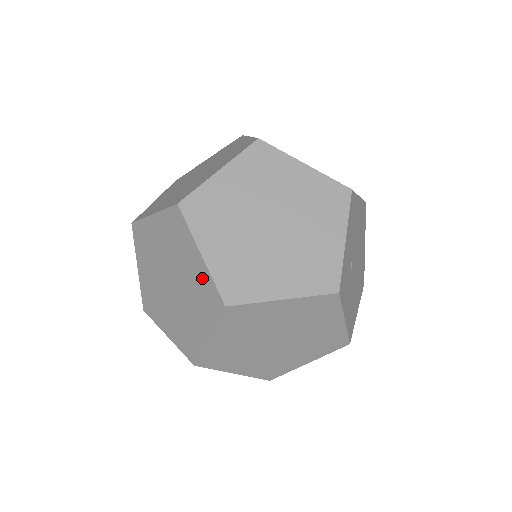
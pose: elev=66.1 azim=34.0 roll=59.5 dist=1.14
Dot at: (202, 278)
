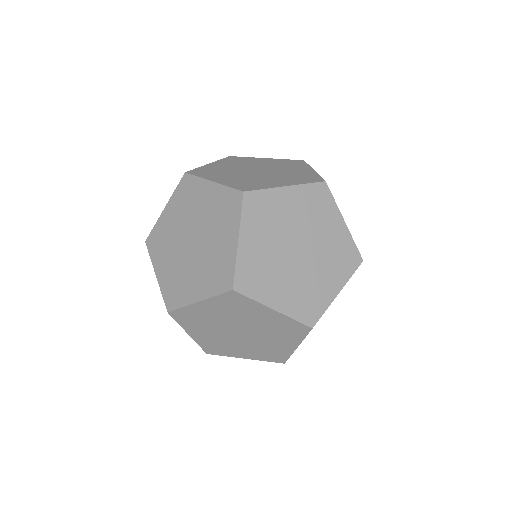
Dot at: occluded
